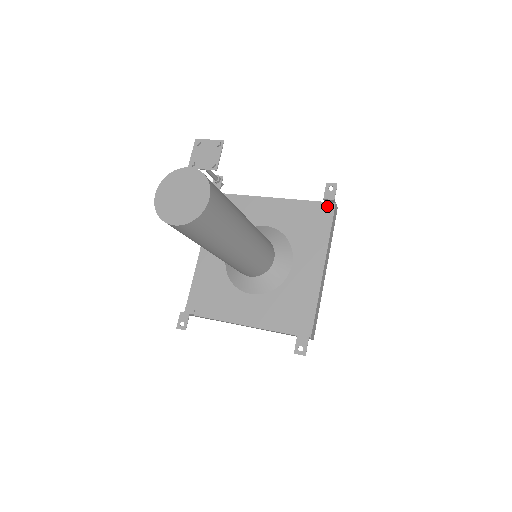
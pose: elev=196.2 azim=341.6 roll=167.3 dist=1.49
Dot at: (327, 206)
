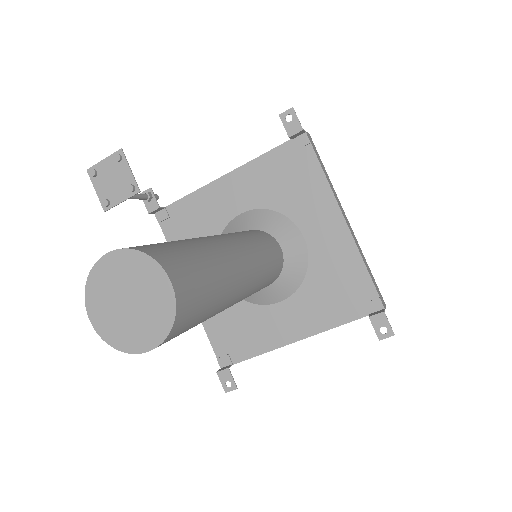
Dot at: (298, 142)
